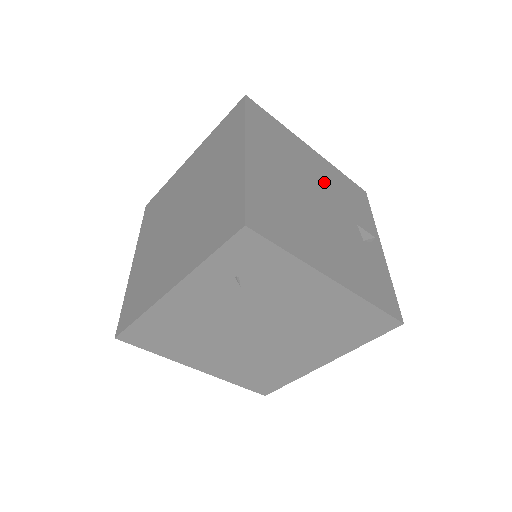
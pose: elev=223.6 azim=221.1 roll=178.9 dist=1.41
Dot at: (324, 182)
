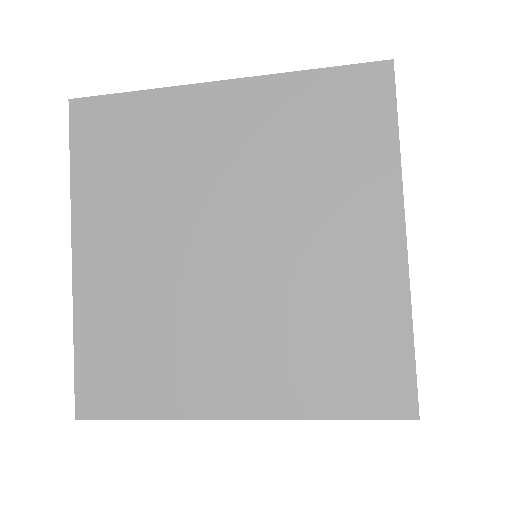
Dot at: occluded
